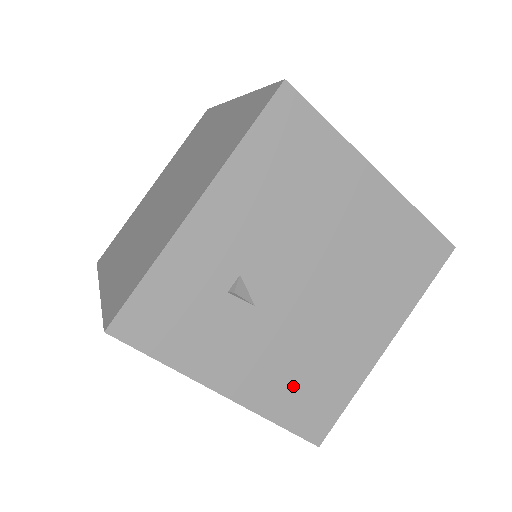
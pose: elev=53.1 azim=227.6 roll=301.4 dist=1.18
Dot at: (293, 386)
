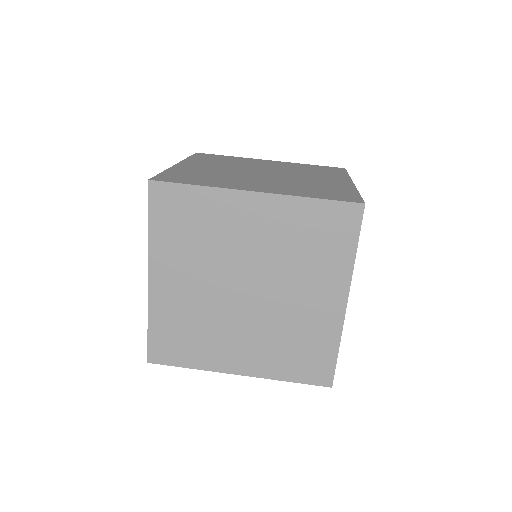
Dot at: occluded
